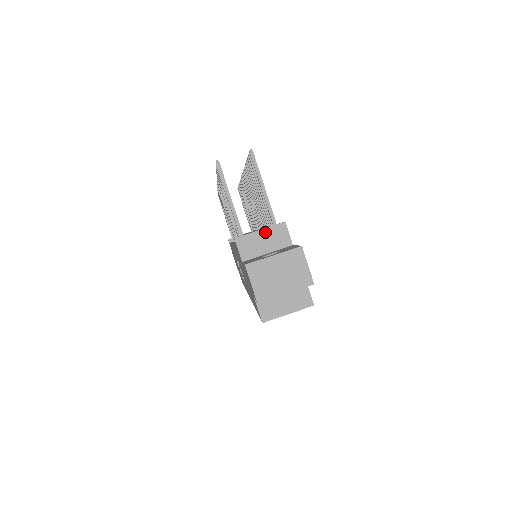
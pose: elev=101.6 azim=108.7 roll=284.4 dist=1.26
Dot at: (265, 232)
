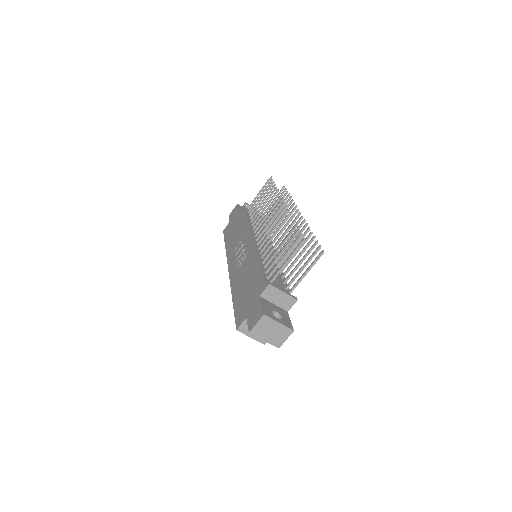
Dot at: (285, 295)
